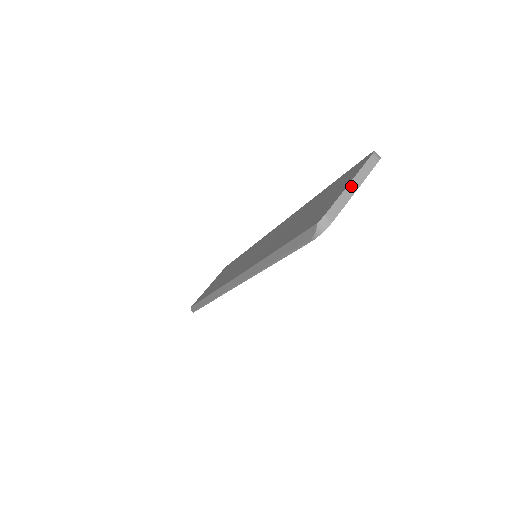
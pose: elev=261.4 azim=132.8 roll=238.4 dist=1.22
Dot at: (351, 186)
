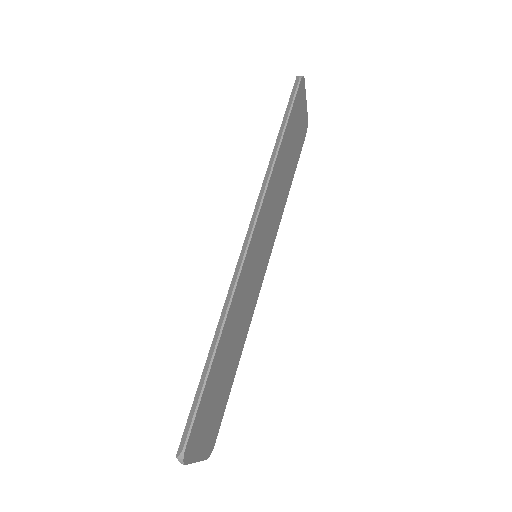
Dot at: occluded
